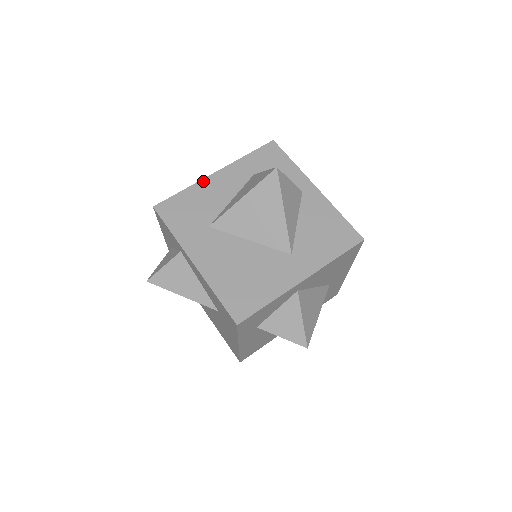
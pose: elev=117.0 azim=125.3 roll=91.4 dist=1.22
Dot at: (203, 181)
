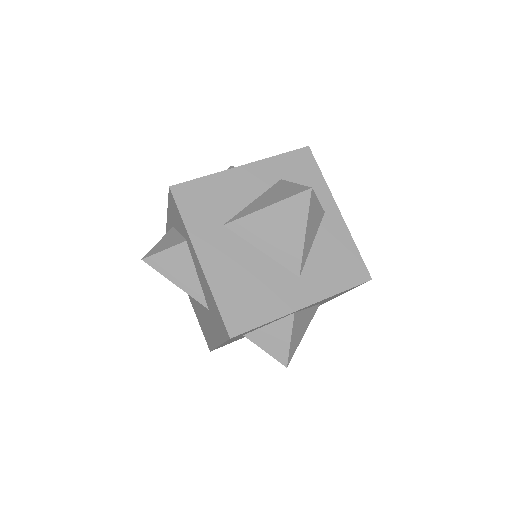
Dot at: (227, 172)
